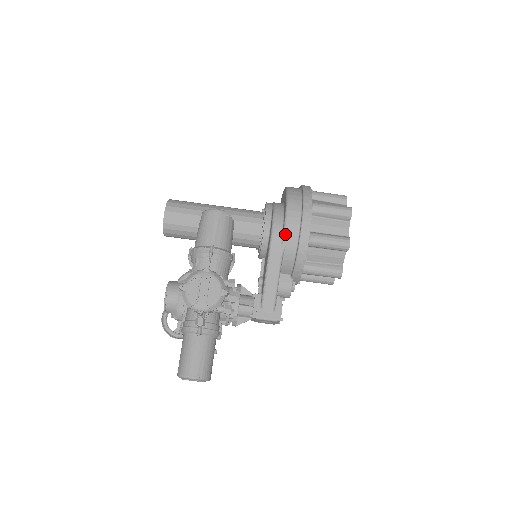
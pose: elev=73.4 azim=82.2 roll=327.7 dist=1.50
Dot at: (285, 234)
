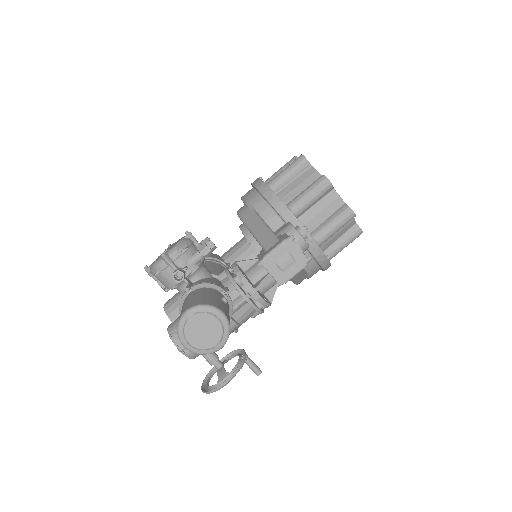
Dot at: (245, 201)
